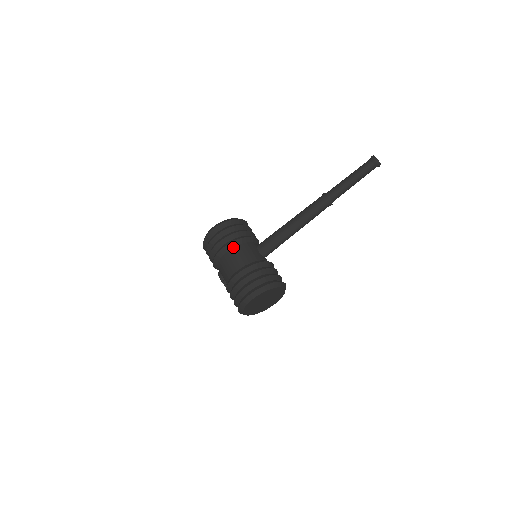
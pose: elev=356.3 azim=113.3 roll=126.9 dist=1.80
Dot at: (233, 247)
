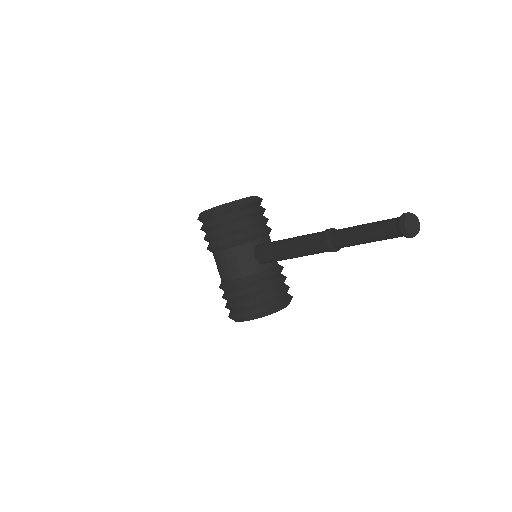
Dot at: (221, 250)
